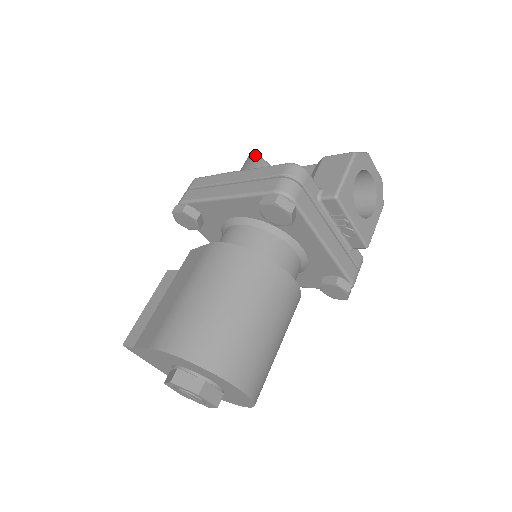
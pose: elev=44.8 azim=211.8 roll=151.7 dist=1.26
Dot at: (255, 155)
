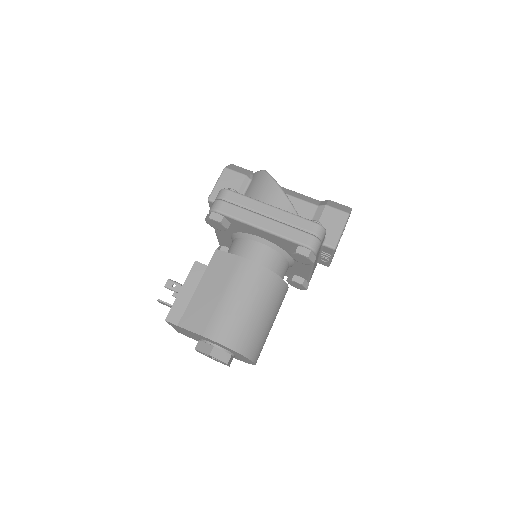
Dot at: (277, 184)
